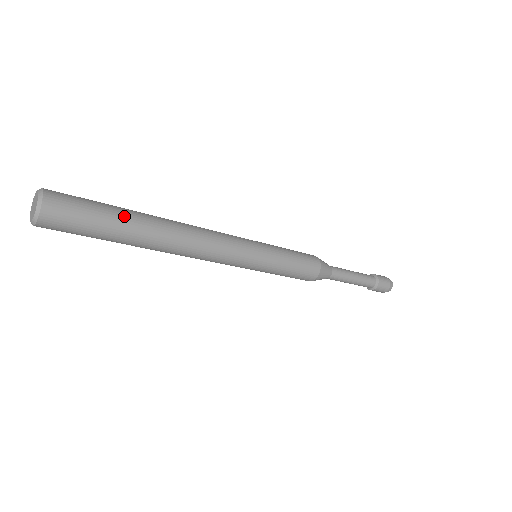
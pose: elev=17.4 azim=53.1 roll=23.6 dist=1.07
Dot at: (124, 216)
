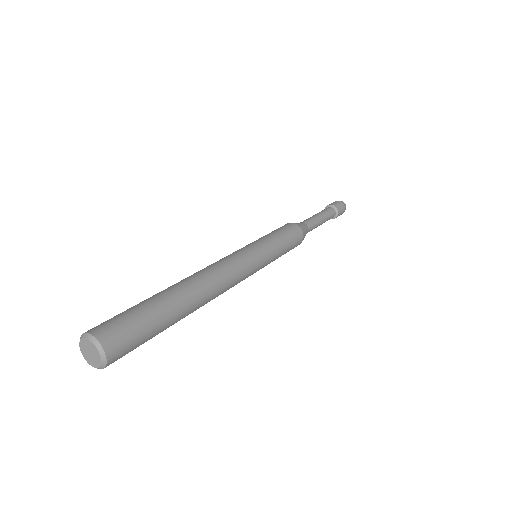
Dot at: (164, 307)
